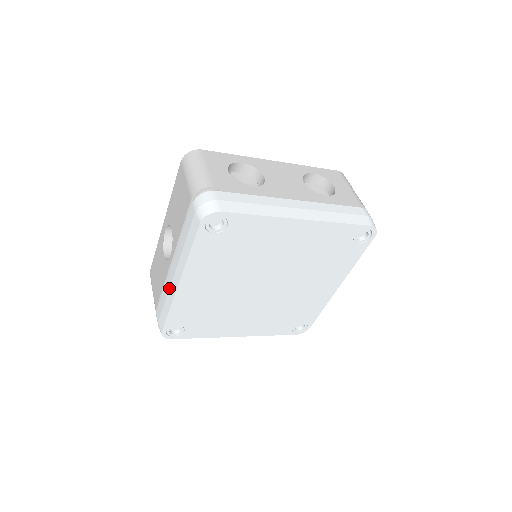
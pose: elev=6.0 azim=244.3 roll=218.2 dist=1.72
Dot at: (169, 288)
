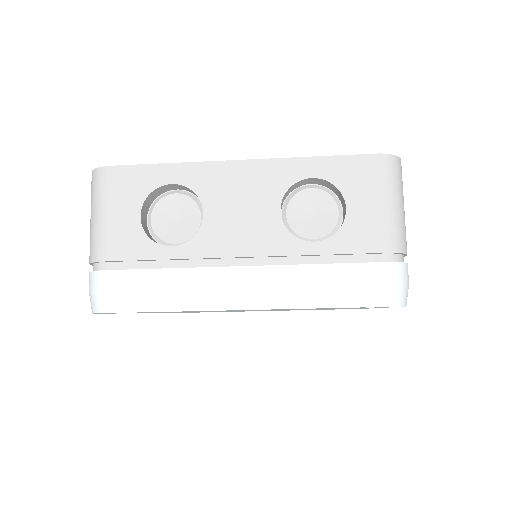
Dot at: occluded
